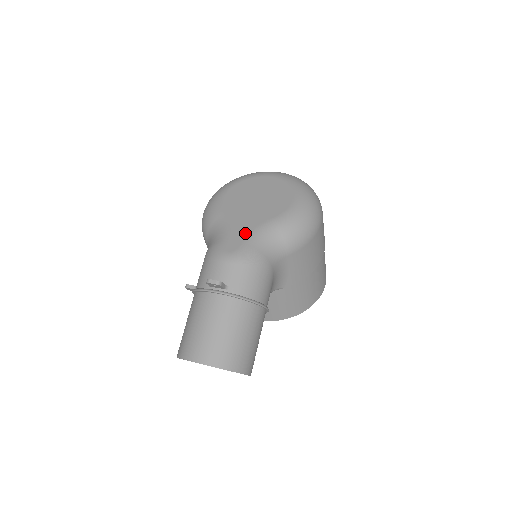
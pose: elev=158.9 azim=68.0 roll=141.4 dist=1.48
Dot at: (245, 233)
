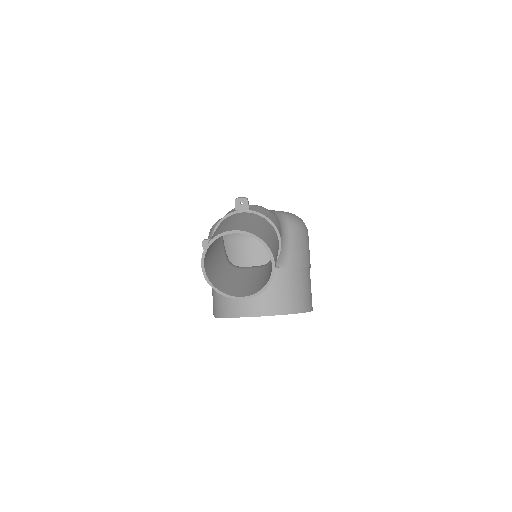
Dot at: occluded
